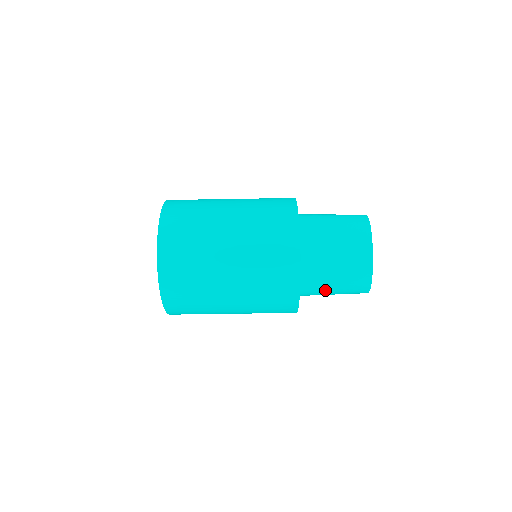
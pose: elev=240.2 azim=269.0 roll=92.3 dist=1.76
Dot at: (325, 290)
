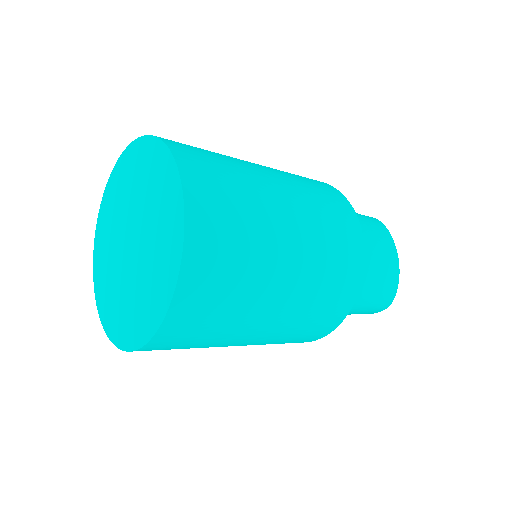
Dot at: occluded
